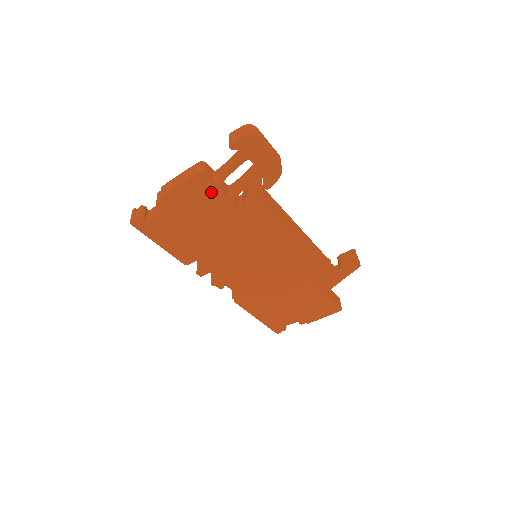
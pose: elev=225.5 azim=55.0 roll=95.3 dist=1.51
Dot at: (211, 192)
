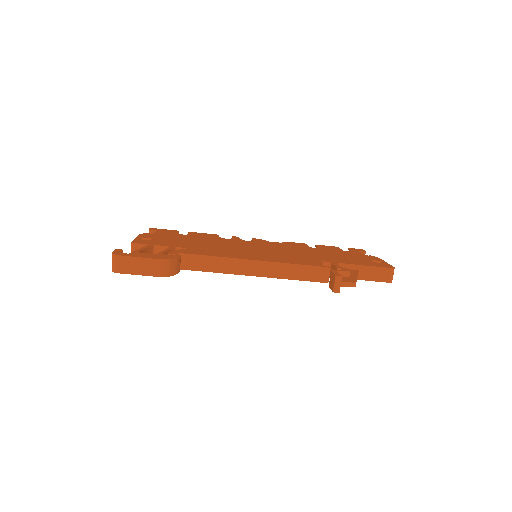
Dot at: occluded
